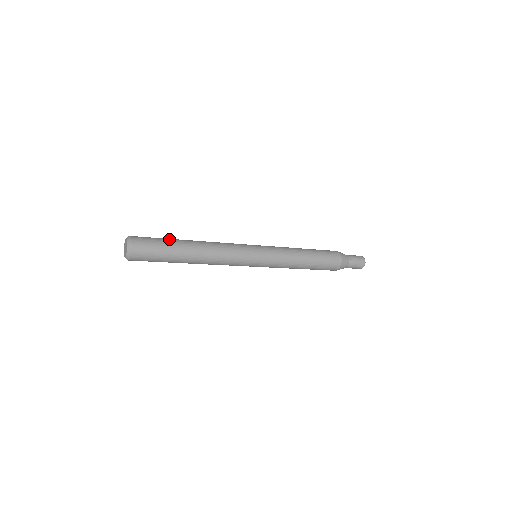
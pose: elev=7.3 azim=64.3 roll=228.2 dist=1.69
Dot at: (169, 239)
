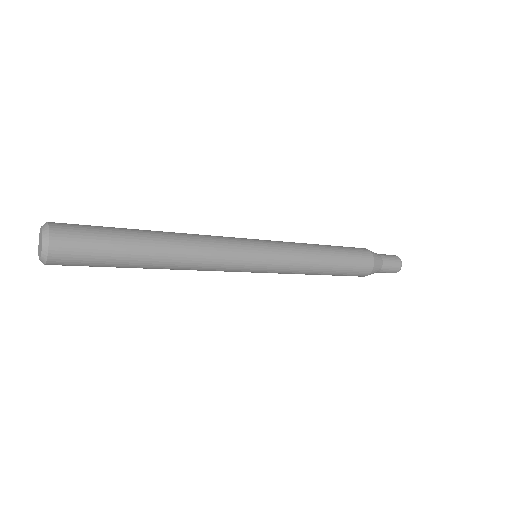
Dot at: (118, 228)
